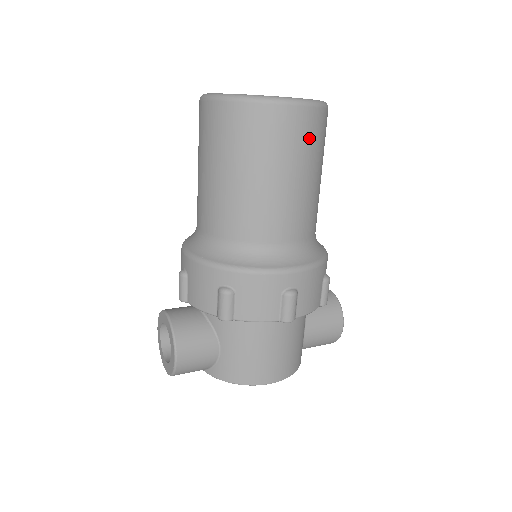
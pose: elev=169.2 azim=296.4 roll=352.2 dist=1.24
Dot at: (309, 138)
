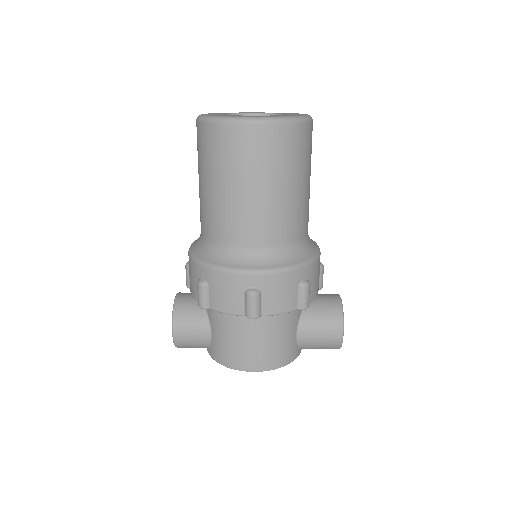
Dot at: (271, 152)
